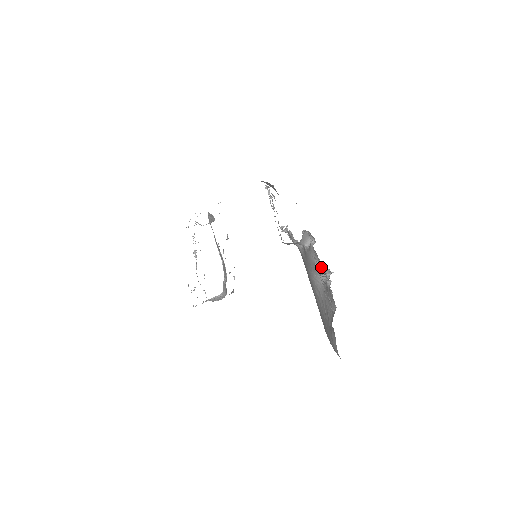
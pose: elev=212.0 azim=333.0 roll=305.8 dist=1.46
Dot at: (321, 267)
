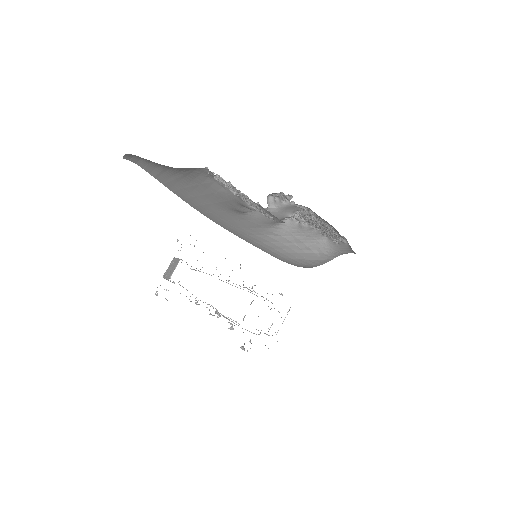
Dot at: (306, 216)
